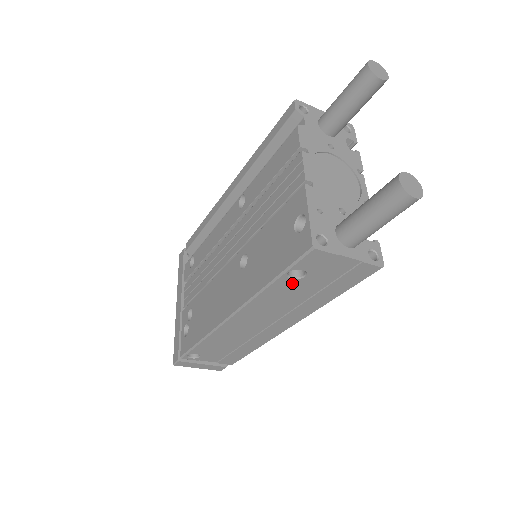
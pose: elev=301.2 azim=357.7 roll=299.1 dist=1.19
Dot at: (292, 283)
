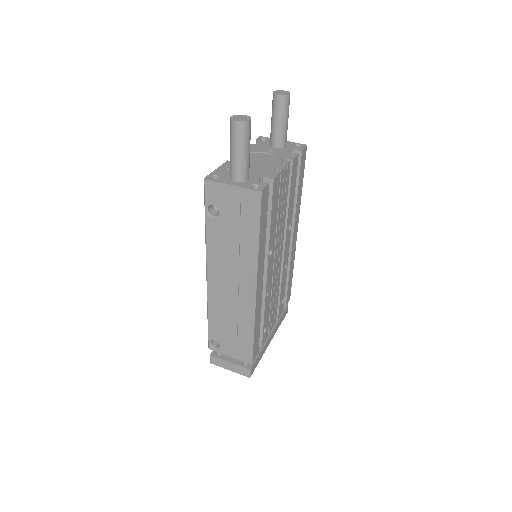
Dot at: (217, 223)
